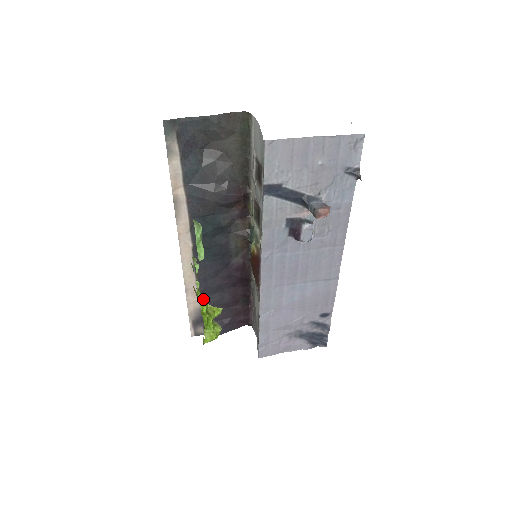
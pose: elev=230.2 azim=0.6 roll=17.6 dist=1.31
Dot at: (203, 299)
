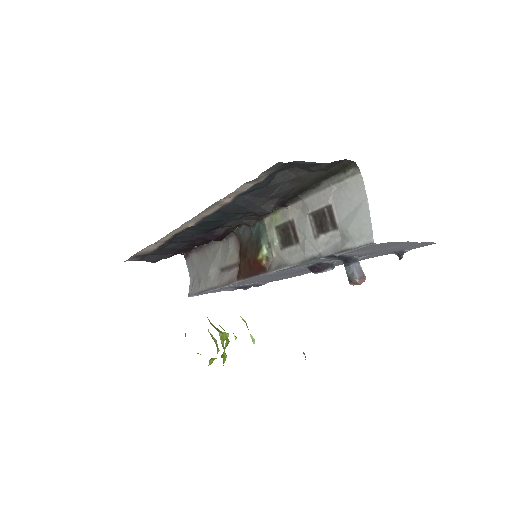
Dot at: occluded
